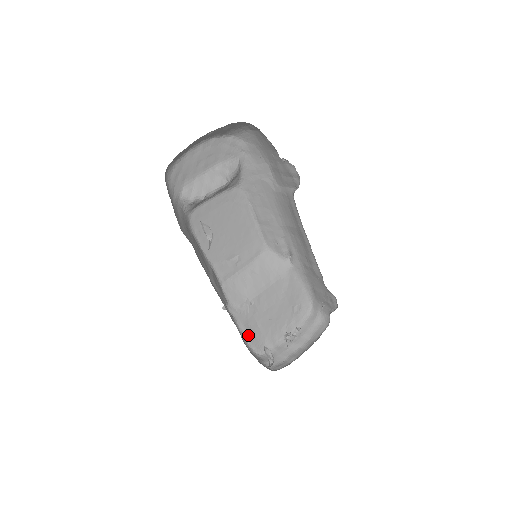
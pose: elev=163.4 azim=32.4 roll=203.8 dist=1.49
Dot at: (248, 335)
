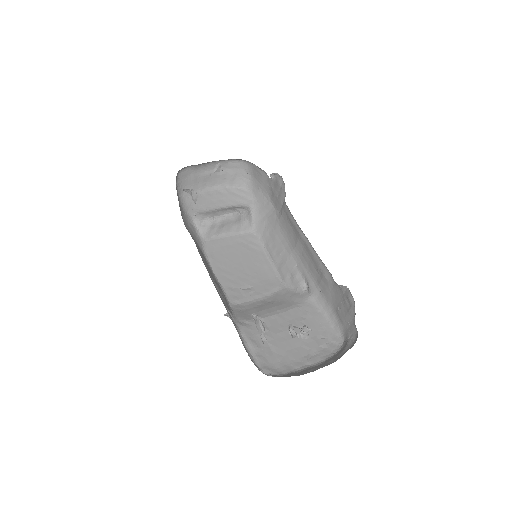
Dot at: (255, 351)
